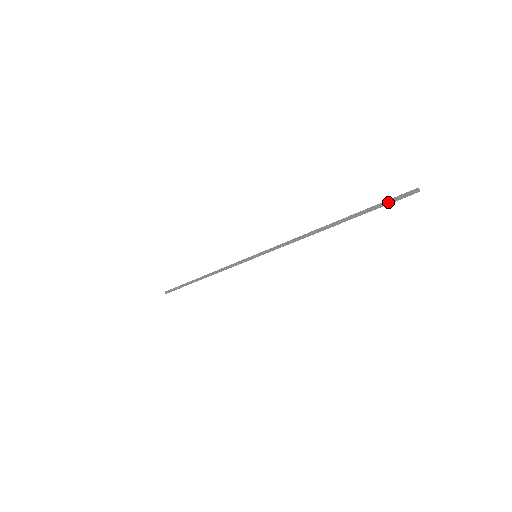
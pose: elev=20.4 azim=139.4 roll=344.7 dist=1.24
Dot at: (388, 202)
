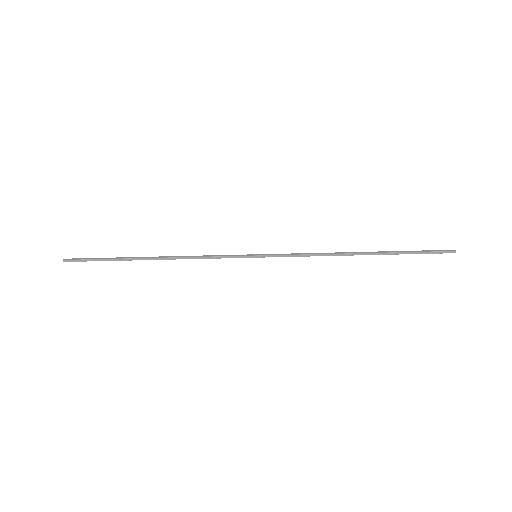
Dot at: (428, 251)
